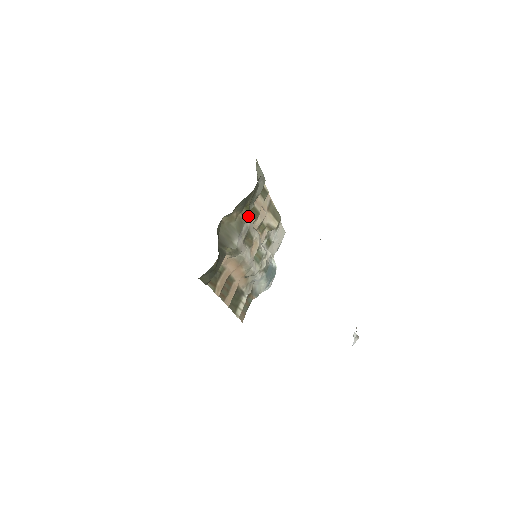
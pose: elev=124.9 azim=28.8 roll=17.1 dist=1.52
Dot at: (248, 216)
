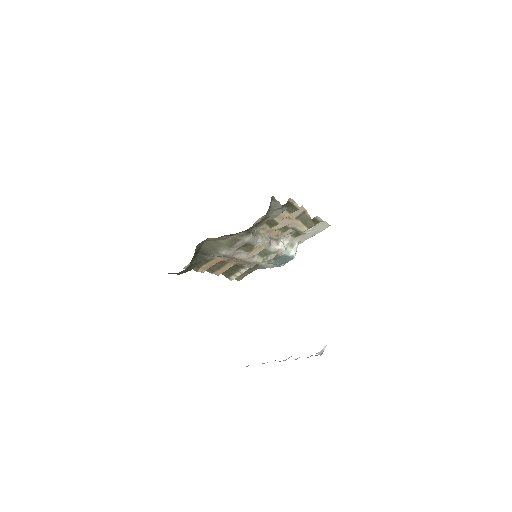
Dot at: (247, 236)
